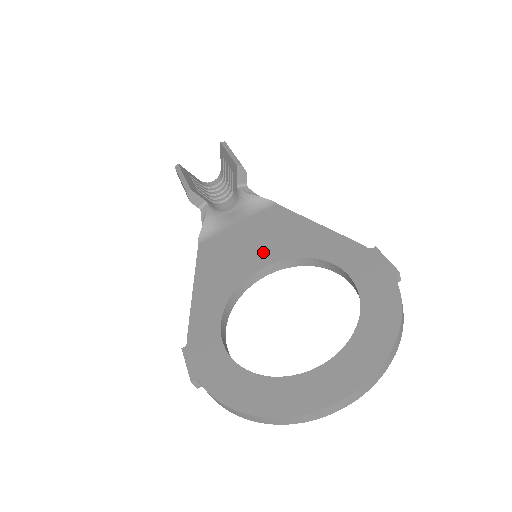
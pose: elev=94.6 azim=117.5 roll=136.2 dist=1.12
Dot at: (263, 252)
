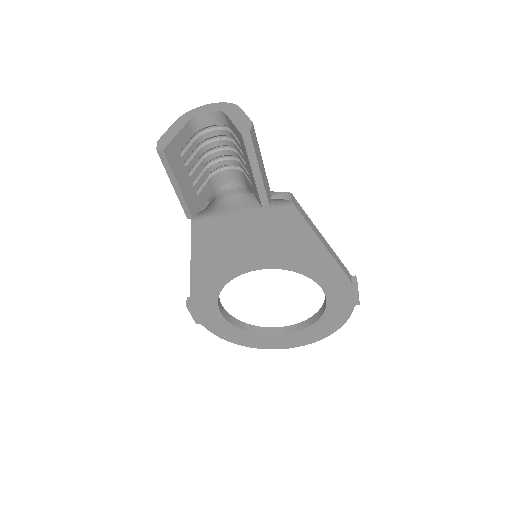
Dot at: (264, 256)
